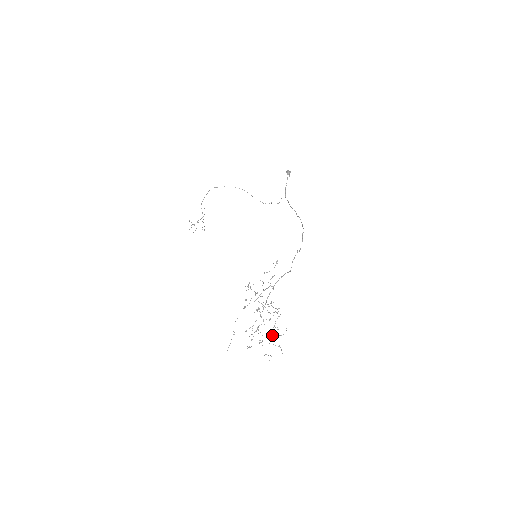
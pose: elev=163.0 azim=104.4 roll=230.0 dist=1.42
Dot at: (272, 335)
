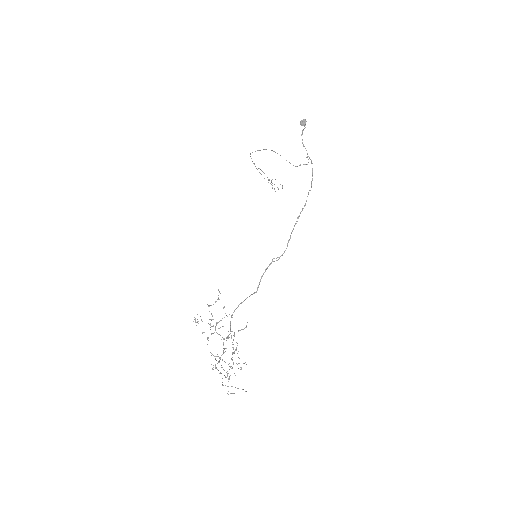
Dot at: occluded
